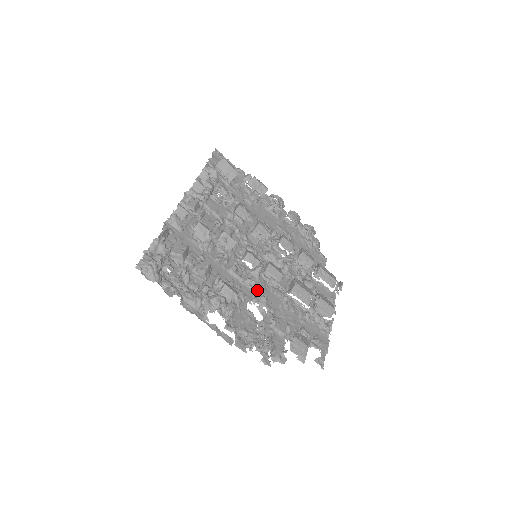
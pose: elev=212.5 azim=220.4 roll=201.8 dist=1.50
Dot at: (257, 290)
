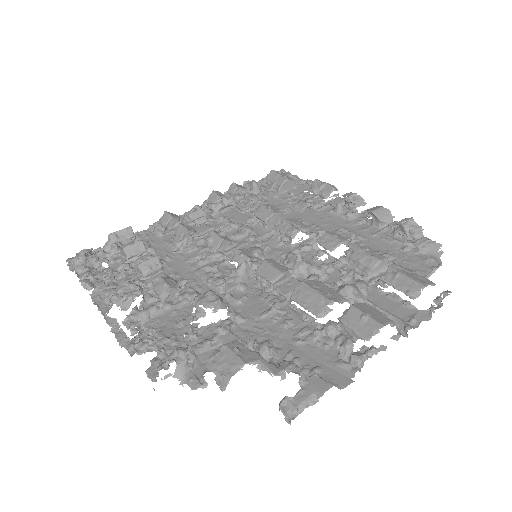
Dot at: (227, 293)
